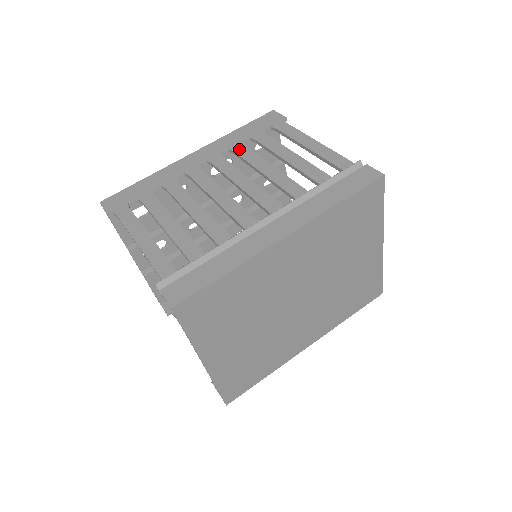
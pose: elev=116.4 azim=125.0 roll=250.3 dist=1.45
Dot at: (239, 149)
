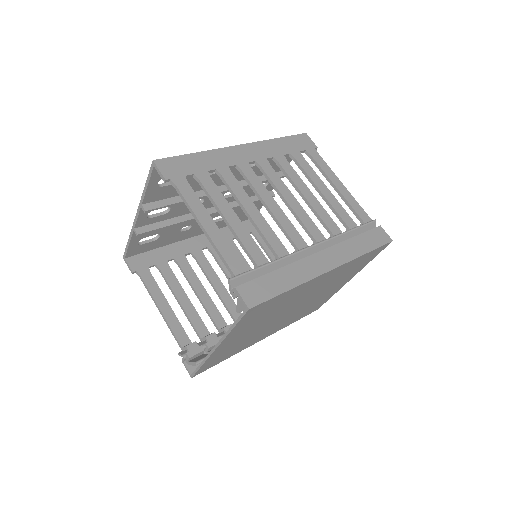
Dot at: (283, 162)
